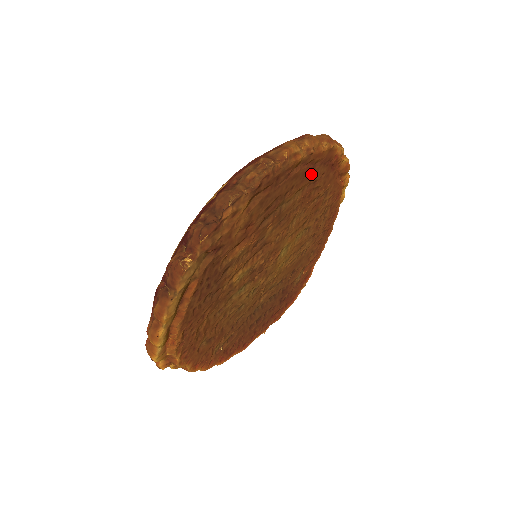
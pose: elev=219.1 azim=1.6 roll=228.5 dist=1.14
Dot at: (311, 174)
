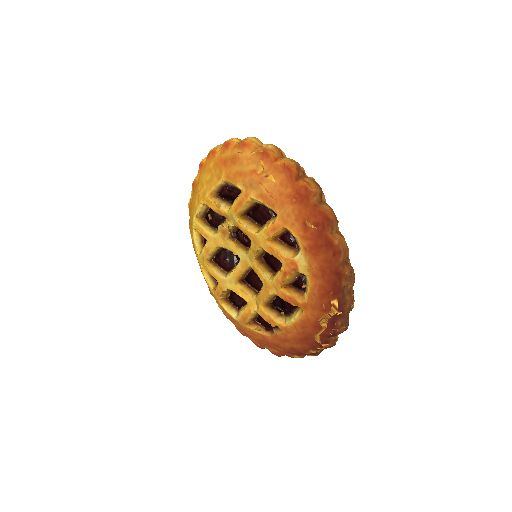
Dot at: occluded
